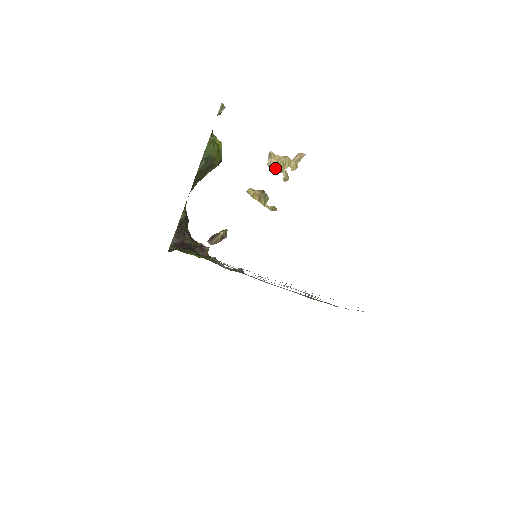
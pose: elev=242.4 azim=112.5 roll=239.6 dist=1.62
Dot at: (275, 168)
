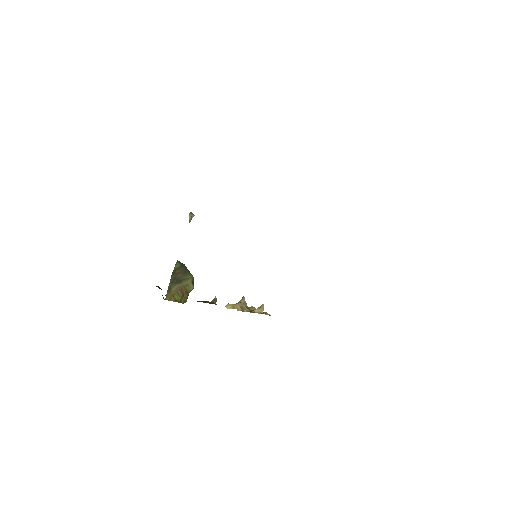
Dot at: (247, 311)
